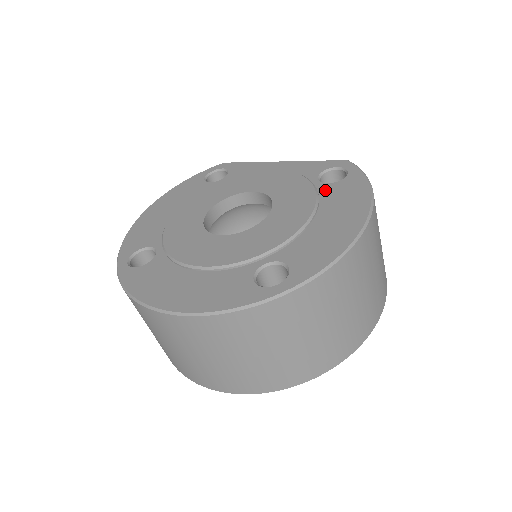
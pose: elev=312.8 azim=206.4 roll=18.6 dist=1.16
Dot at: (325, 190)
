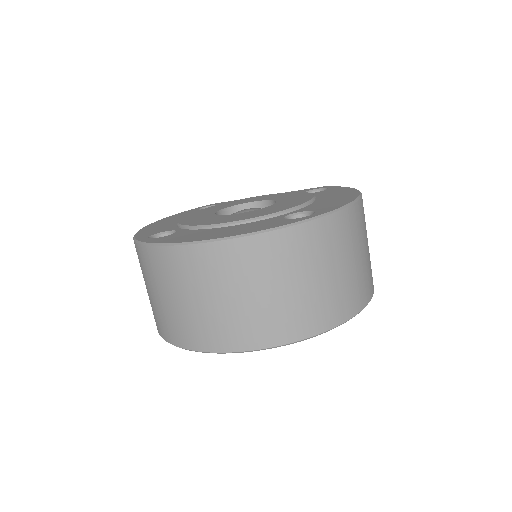
Dot at: (315, 194)
